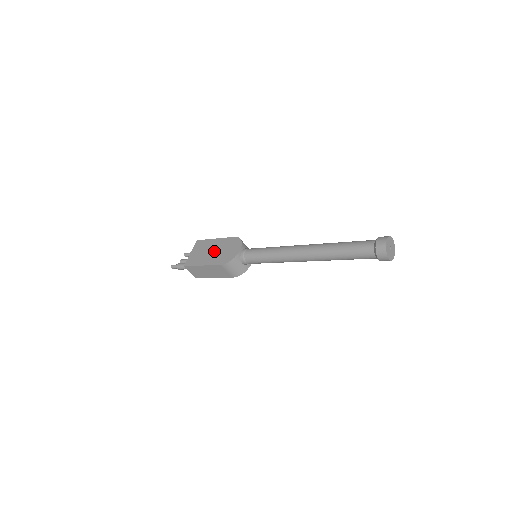
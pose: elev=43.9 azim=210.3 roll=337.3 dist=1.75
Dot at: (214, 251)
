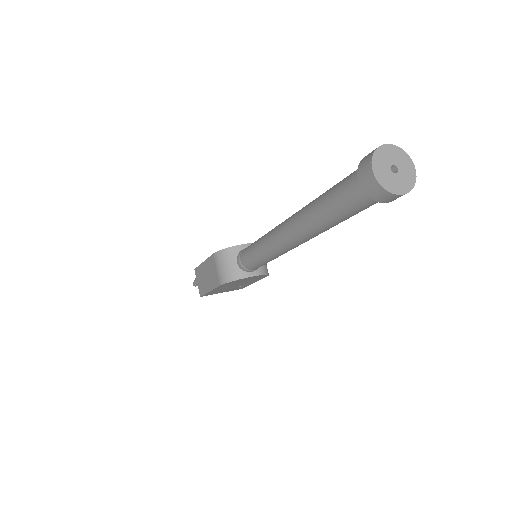
Dot at: occluded
